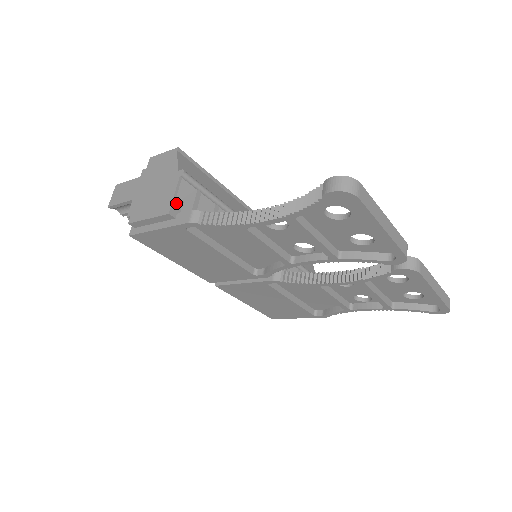
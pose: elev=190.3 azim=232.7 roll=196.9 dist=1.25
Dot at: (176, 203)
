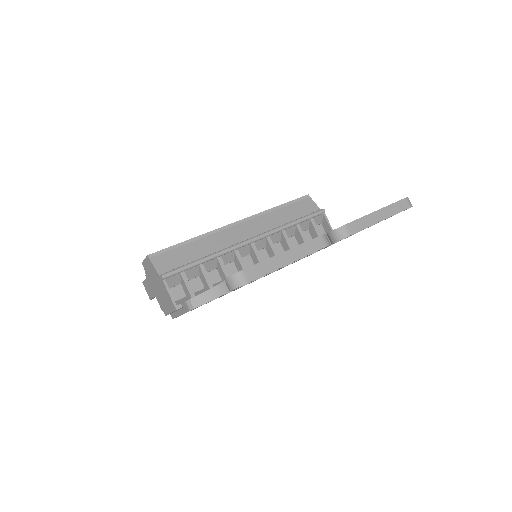
Dot at: (177, 289)
